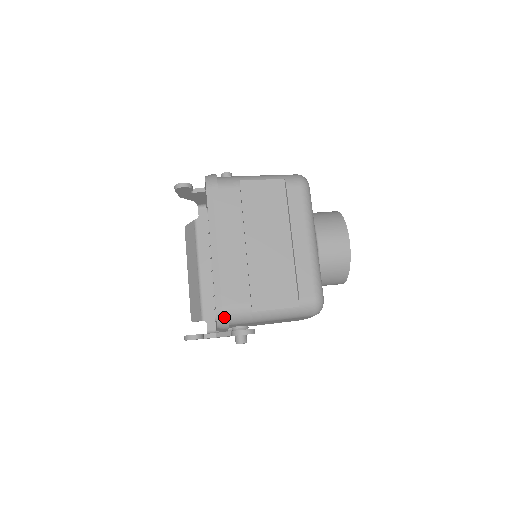
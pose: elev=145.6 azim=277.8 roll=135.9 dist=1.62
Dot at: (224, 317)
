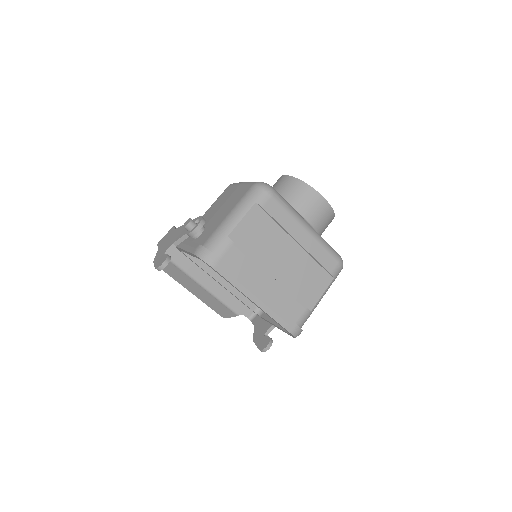
Dot at: (299, 332)
